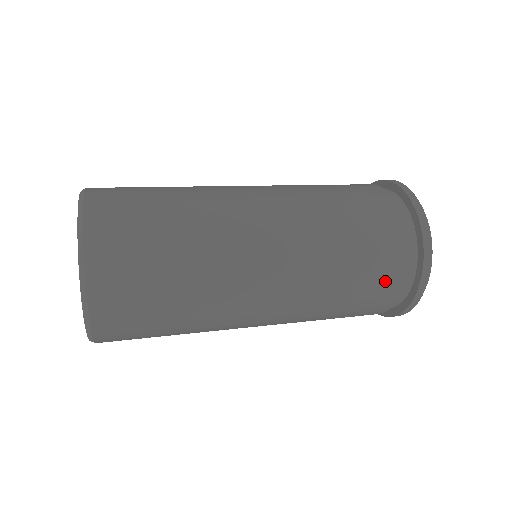
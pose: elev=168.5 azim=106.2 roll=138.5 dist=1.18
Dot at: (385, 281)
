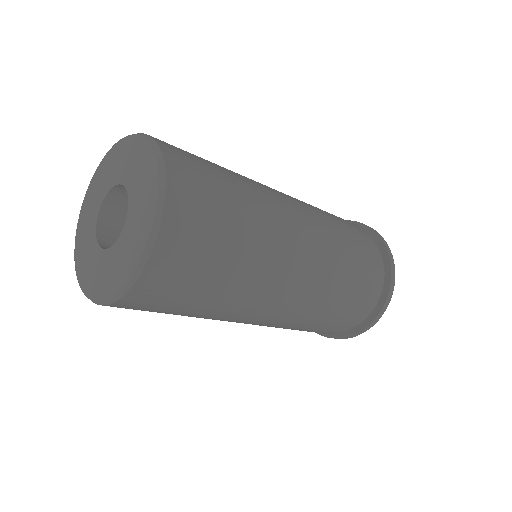
Dot at: (345, 323)
